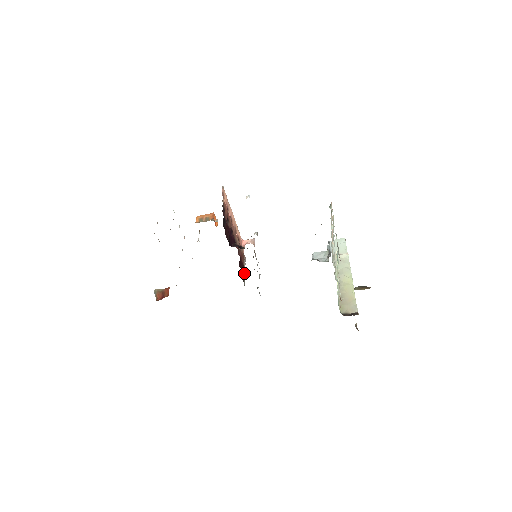
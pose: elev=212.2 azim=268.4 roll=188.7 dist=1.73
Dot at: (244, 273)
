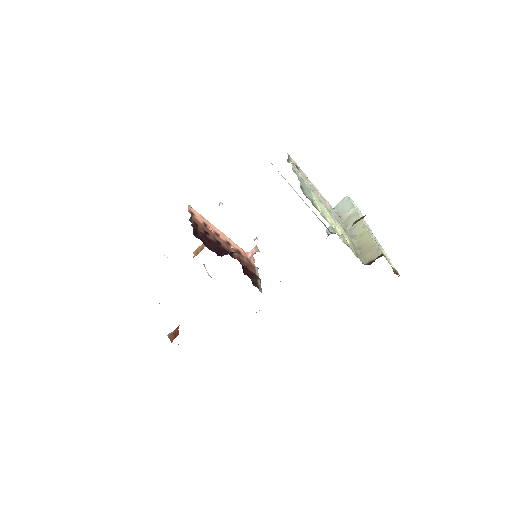
Dot at: (258, 281)
